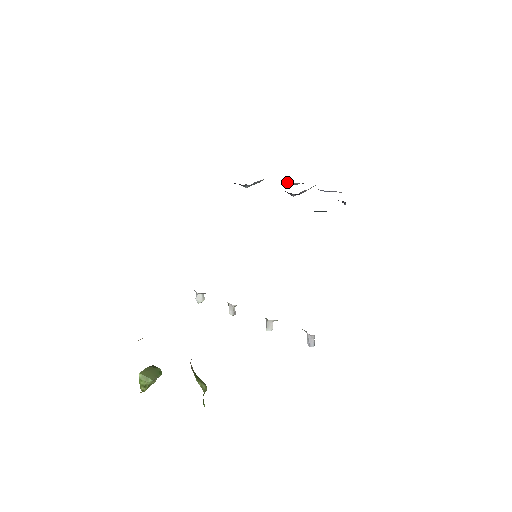
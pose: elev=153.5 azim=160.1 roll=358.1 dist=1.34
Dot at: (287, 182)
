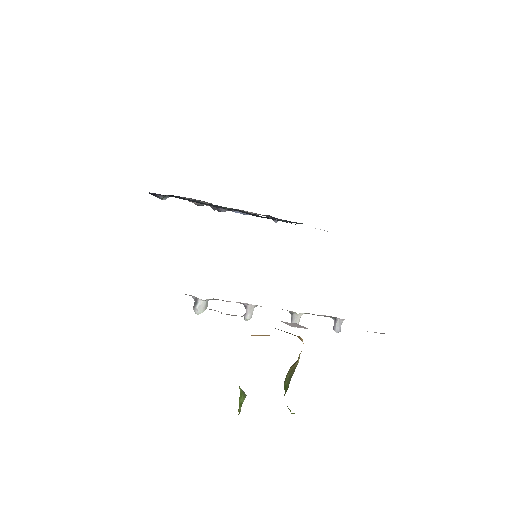
Dot at: (194, 202)
